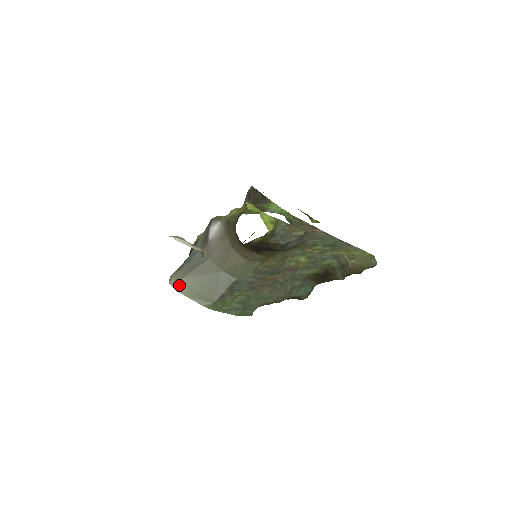
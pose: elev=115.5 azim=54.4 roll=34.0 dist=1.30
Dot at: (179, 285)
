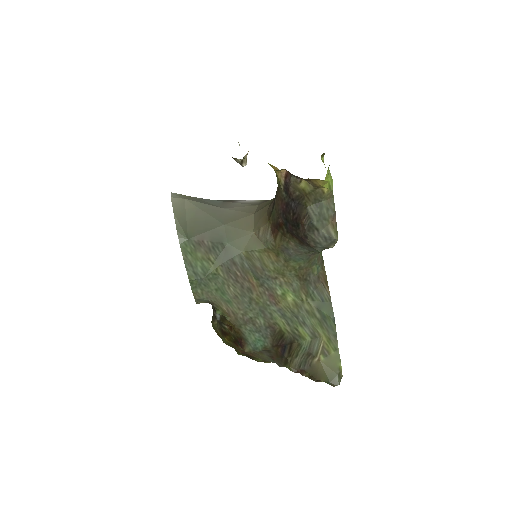
Dot at: (178, 199)
